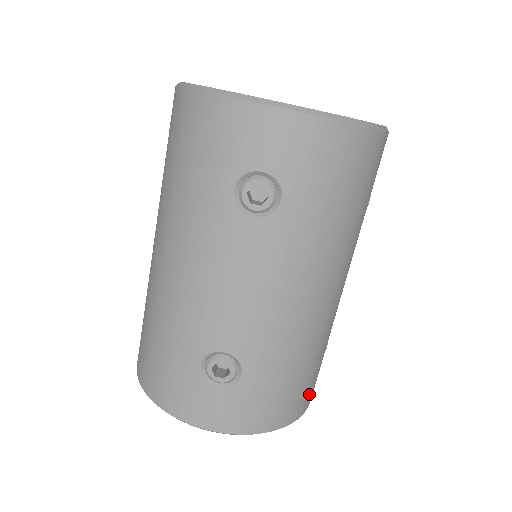
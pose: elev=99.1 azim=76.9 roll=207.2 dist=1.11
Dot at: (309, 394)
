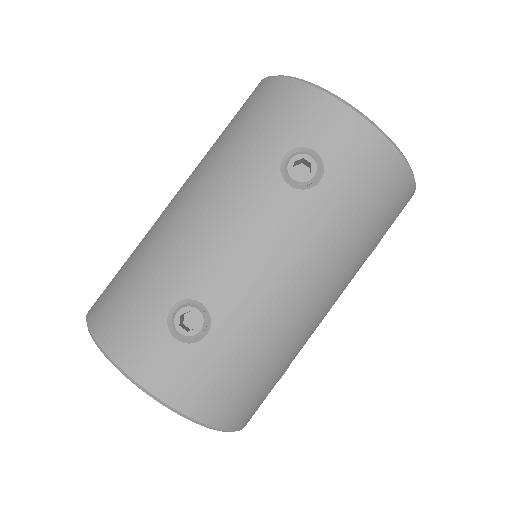
Dot at: (250, 410)
